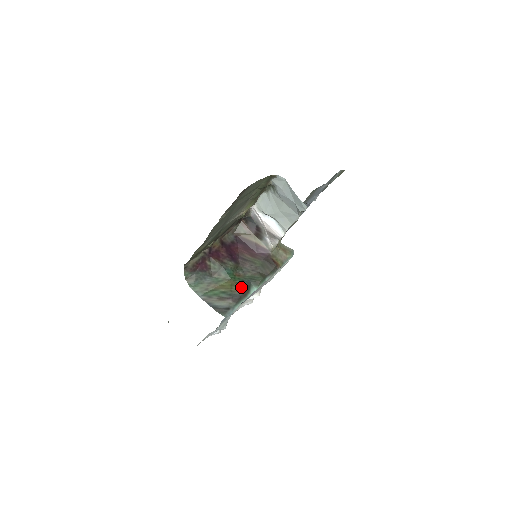
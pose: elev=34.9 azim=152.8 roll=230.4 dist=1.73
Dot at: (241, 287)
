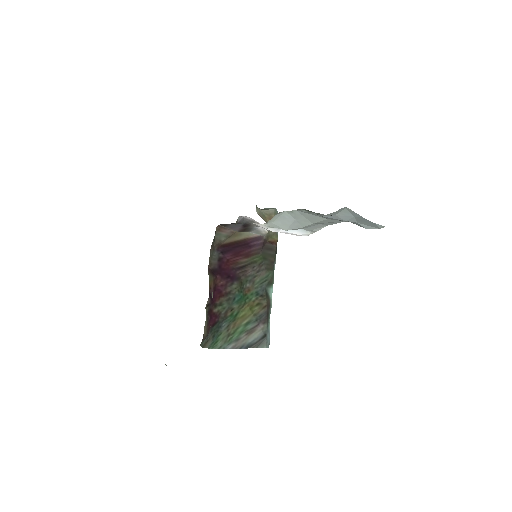
Dot at: (261, 302)
